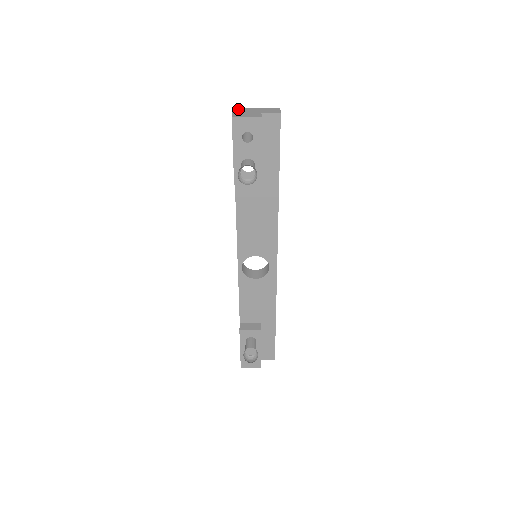
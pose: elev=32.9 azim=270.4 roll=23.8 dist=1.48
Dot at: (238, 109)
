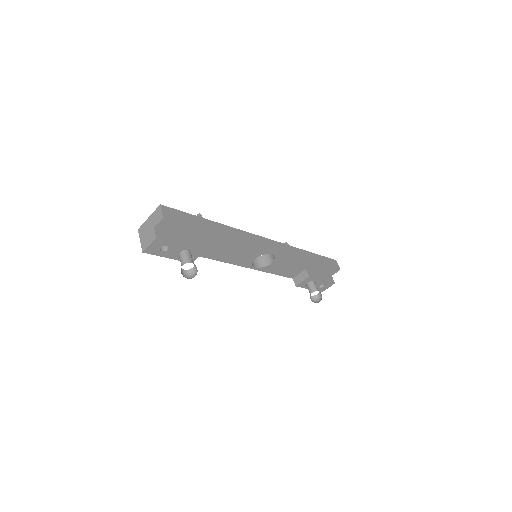
Dot at: (141, 231)
